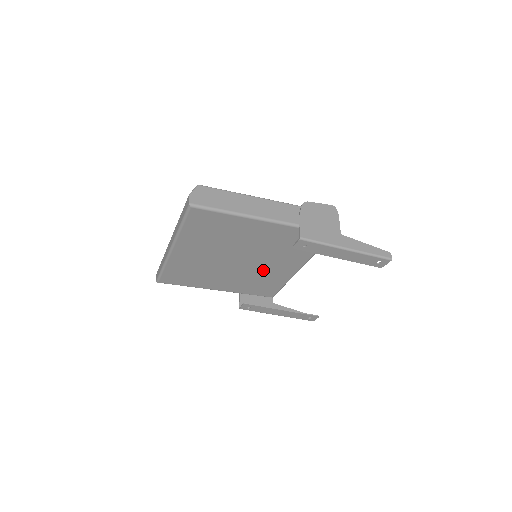
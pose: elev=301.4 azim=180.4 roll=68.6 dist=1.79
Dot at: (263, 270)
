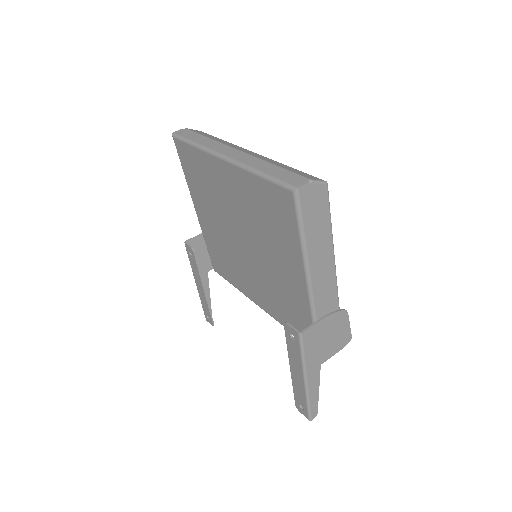
Dot at: (242, 267)
